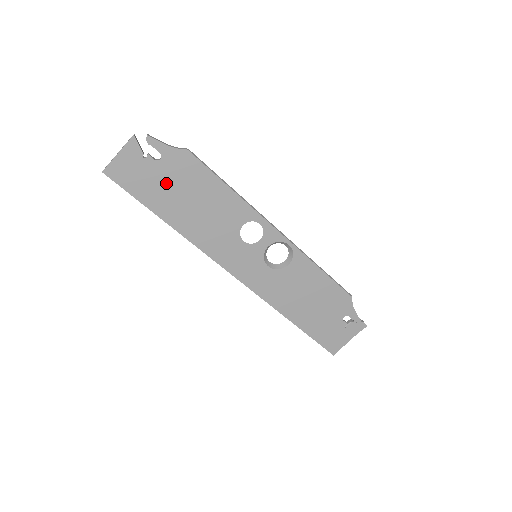
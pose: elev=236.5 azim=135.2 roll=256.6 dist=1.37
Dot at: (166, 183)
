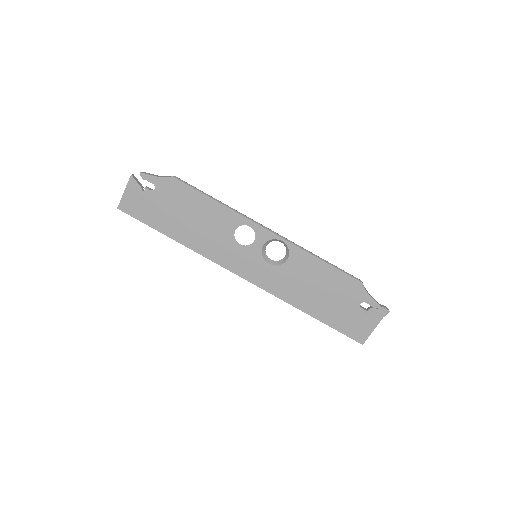
Dot at: (164, 207)
